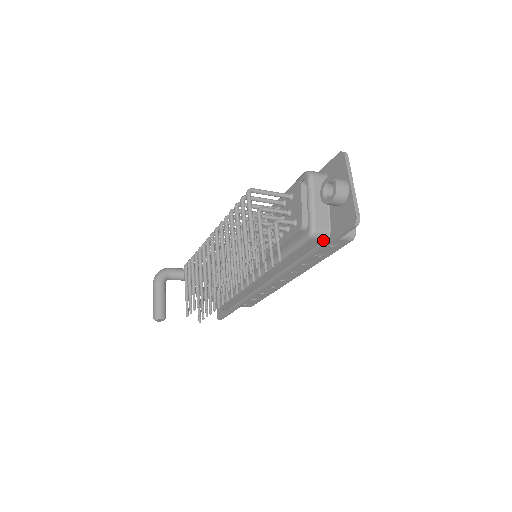
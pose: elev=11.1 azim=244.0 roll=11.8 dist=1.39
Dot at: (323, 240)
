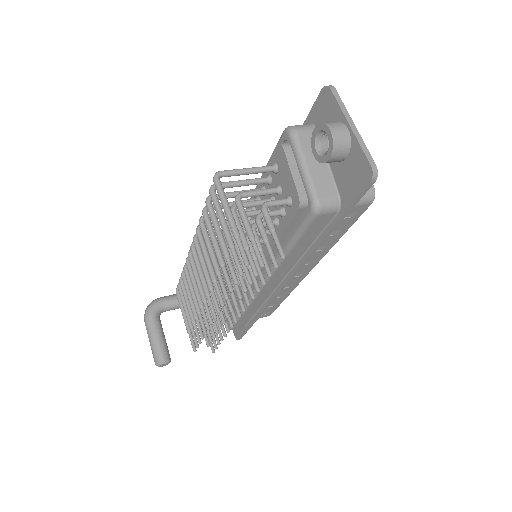
Dot at: (334, 213)
